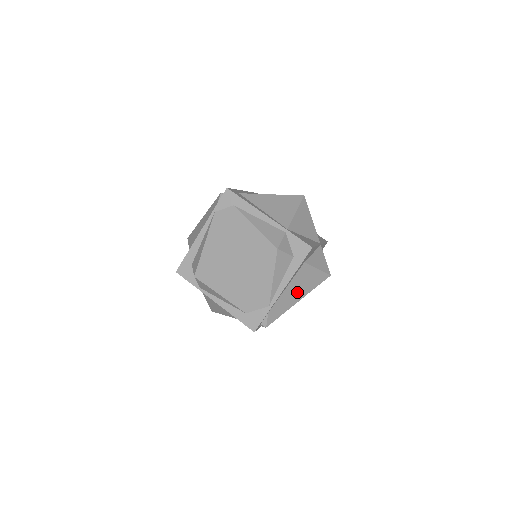
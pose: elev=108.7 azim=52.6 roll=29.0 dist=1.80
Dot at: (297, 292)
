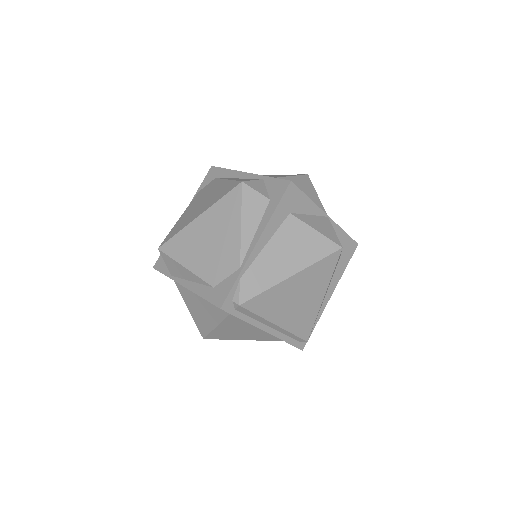
Dot at: (286, 259)
